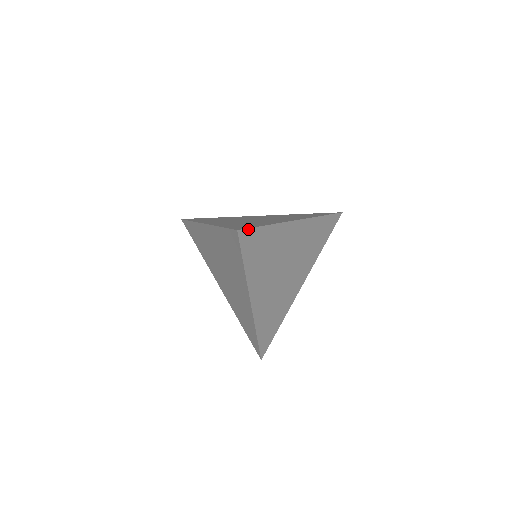
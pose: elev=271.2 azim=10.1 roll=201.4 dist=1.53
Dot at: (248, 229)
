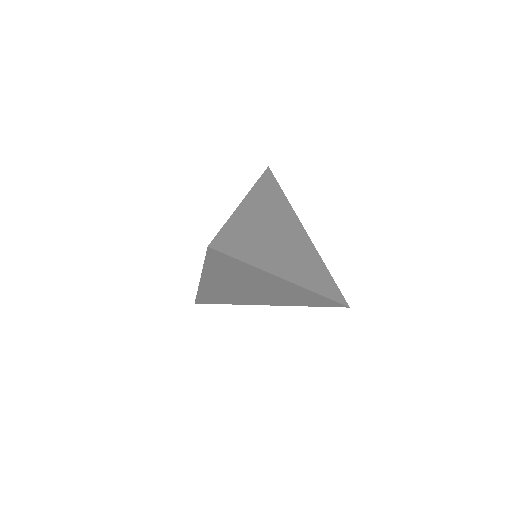
Dot at: (215, 239)
